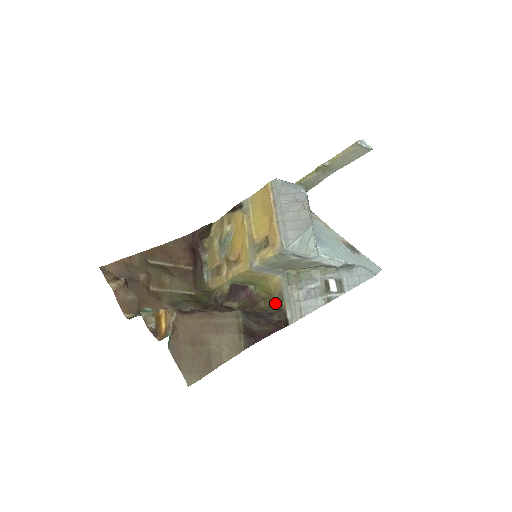
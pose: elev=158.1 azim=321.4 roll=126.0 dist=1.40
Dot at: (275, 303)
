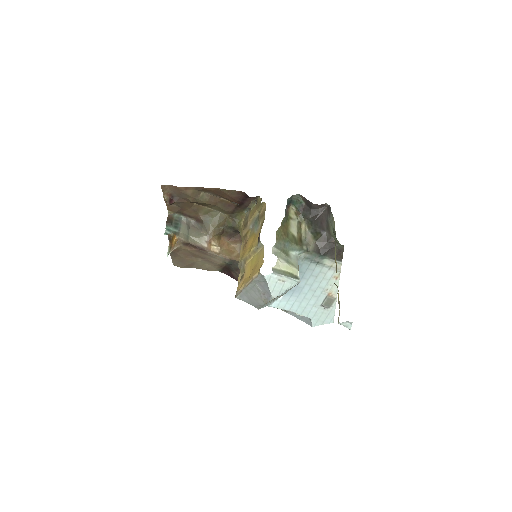
Dot at: occluded
